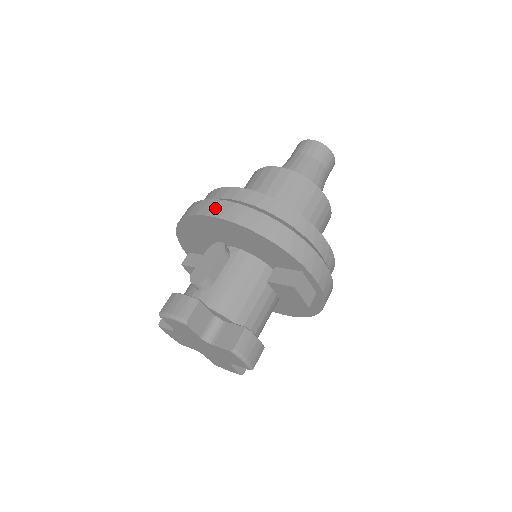
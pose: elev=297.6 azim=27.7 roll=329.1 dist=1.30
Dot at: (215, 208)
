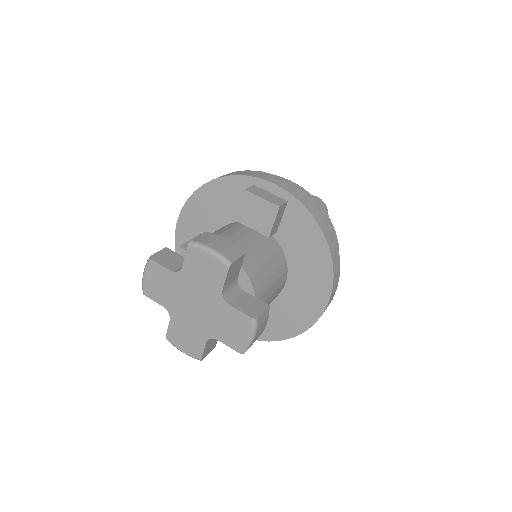
Dot at: occluded
